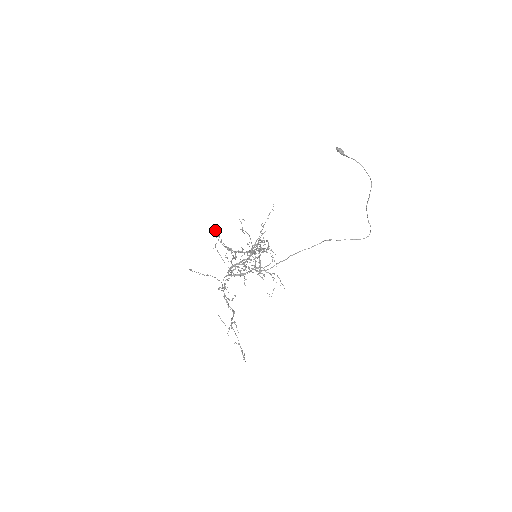
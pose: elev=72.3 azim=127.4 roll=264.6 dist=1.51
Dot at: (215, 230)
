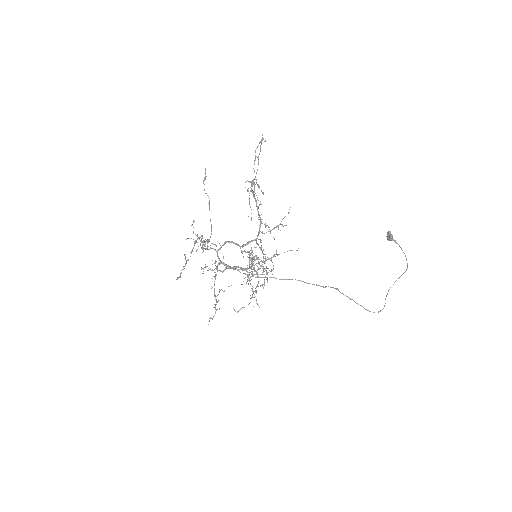
Dot at: occluded
